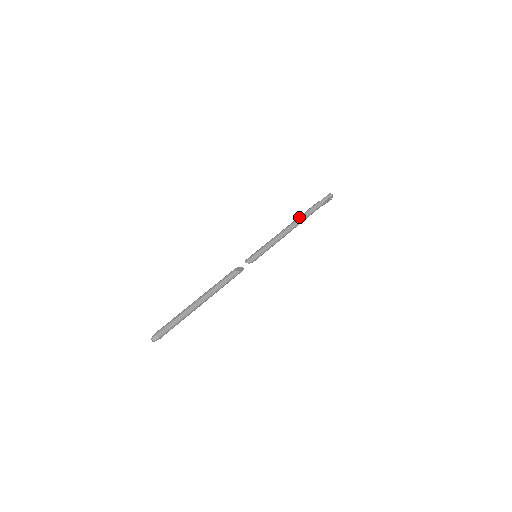
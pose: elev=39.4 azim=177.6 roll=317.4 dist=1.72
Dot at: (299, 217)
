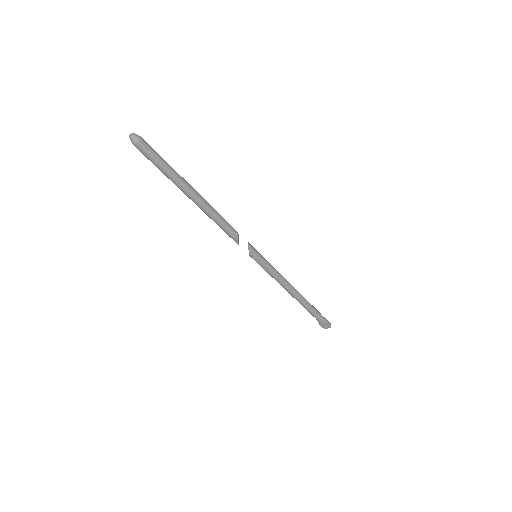
Dot at: occluded
